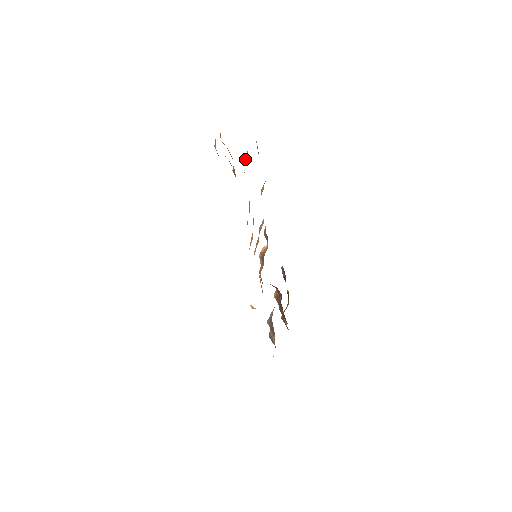
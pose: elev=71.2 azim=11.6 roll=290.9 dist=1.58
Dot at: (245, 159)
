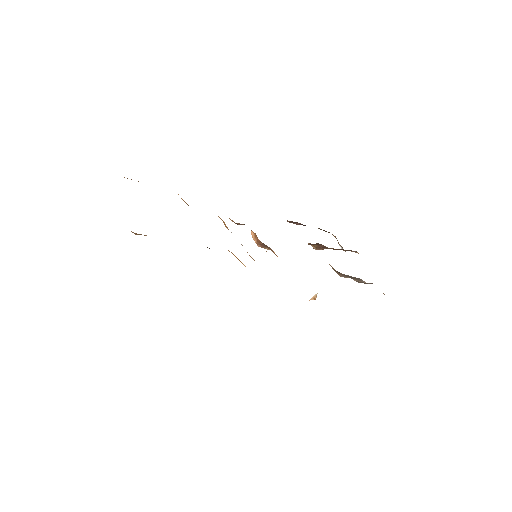
Dot at: occluded
